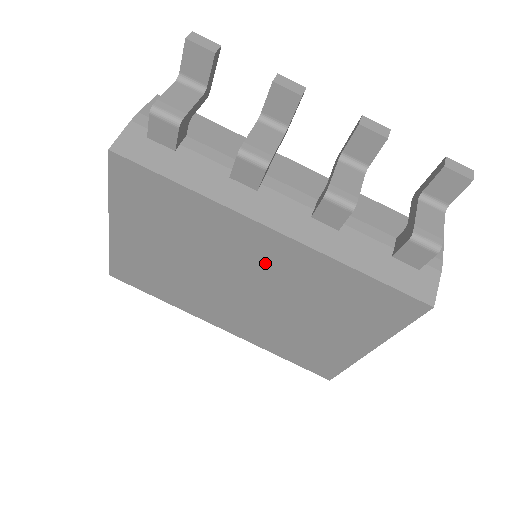
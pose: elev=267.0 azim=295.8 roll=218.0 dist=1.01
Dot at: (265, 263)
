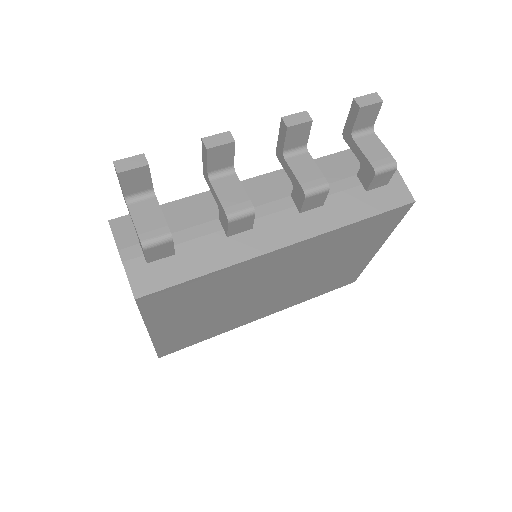
Dot at: (287, 265)
